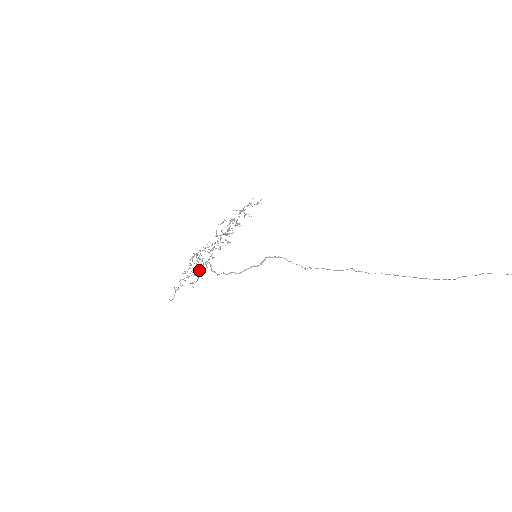
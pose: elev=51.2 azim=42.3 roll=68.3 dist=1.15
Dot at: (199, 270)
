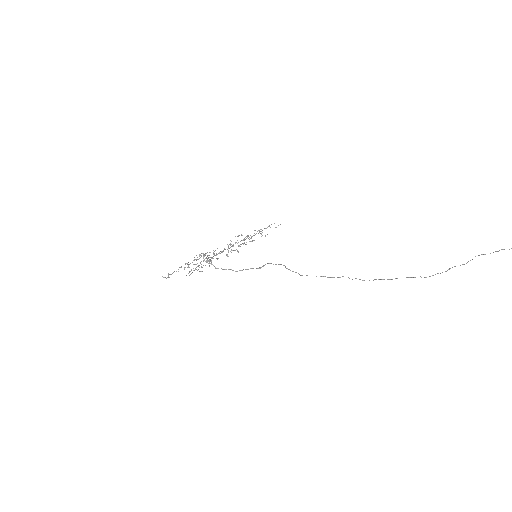
Dot at: occluded
